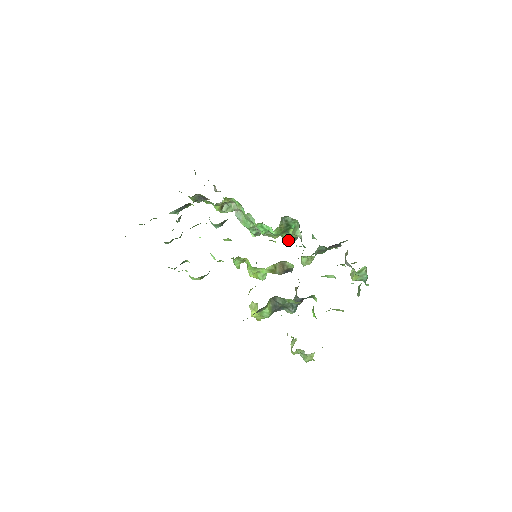
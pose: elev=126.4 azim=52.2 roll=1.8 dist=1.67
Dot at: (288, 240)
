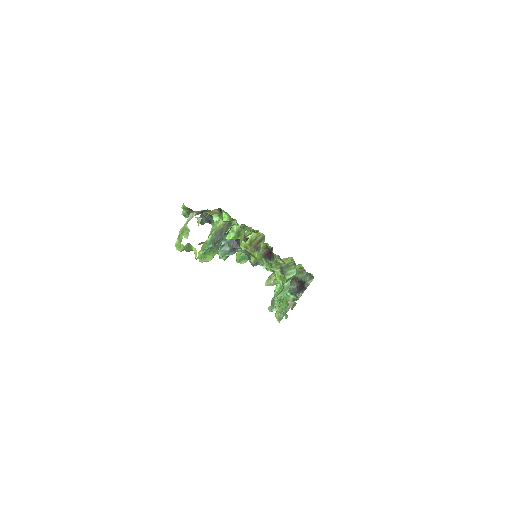
Dot at: (282, 305)
